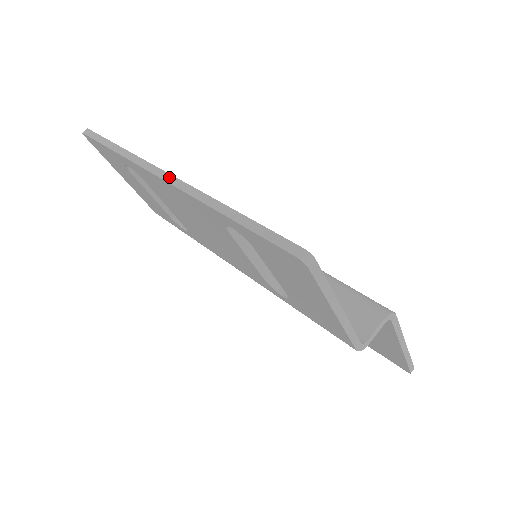
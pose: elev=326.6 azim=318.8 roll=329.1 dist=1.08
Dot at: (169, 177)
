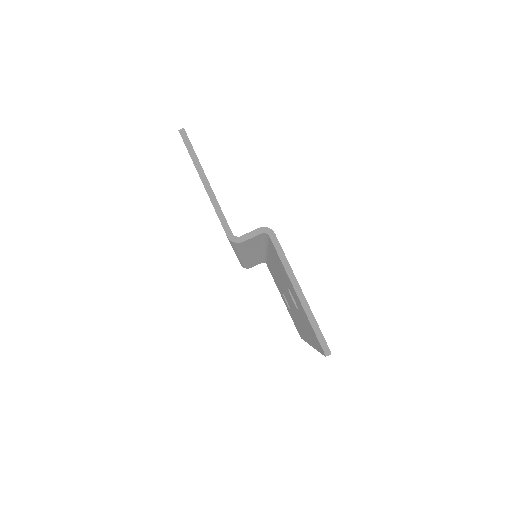
Dot at: occluded
